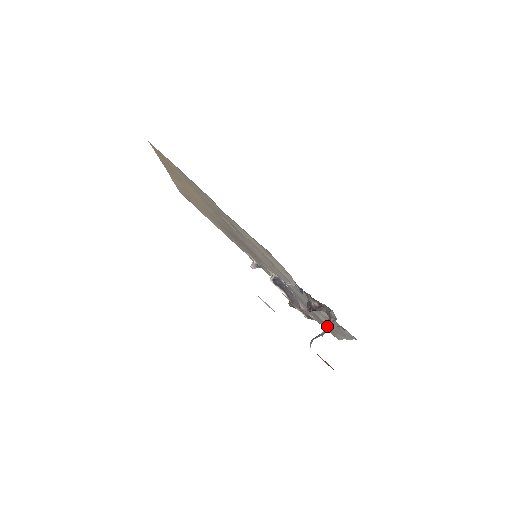
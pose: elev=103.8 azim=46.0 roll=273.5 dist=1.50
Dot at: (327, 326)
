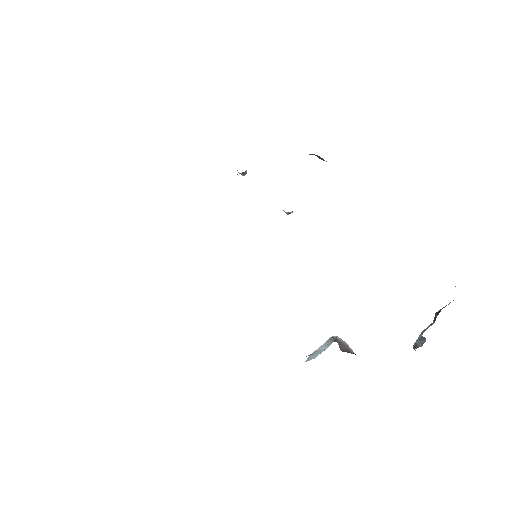
Dot at: (419, 341)
